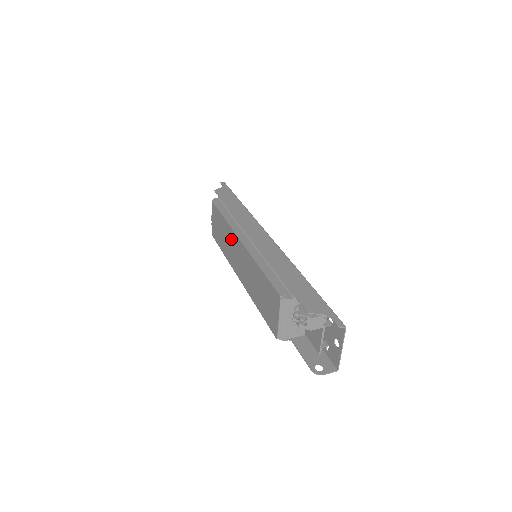
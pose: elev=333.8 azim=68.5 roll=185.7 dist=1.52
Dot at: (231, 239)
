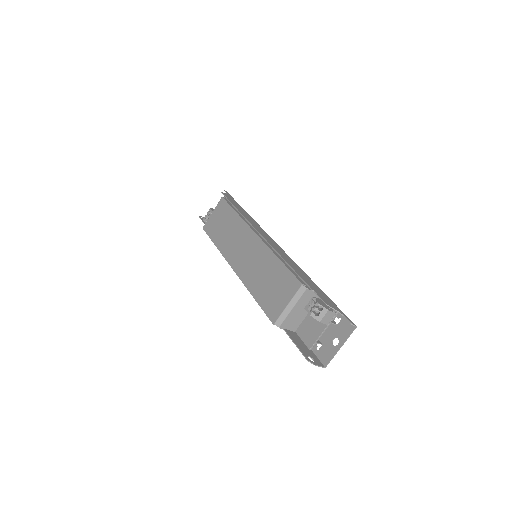
Dot at: (239, 232)
